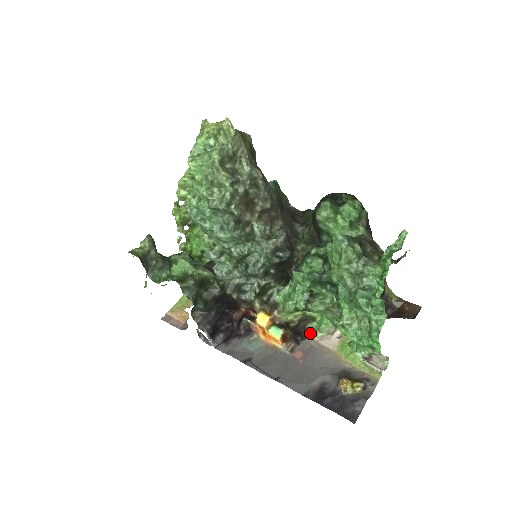
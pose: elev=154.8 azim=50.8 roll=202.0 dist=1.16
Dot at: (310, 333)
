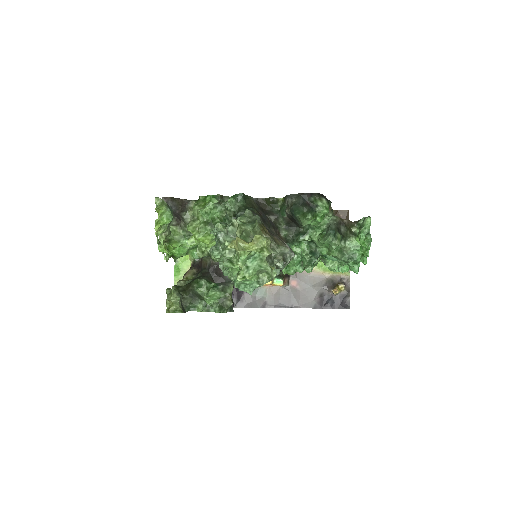
Dot at: occluded
